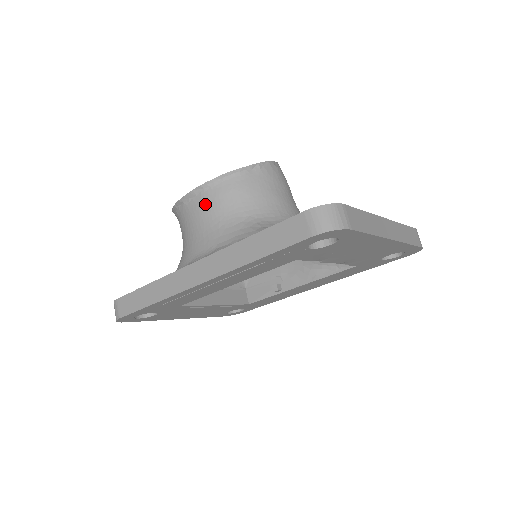
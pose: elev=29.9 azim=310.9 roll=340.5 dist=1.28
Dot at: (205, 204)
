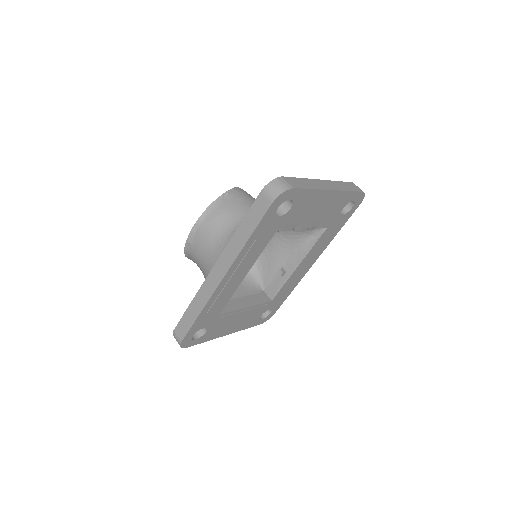
Dot at: (203, 234)
